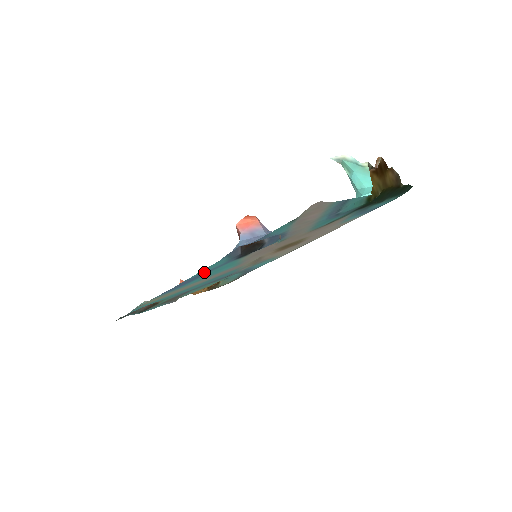
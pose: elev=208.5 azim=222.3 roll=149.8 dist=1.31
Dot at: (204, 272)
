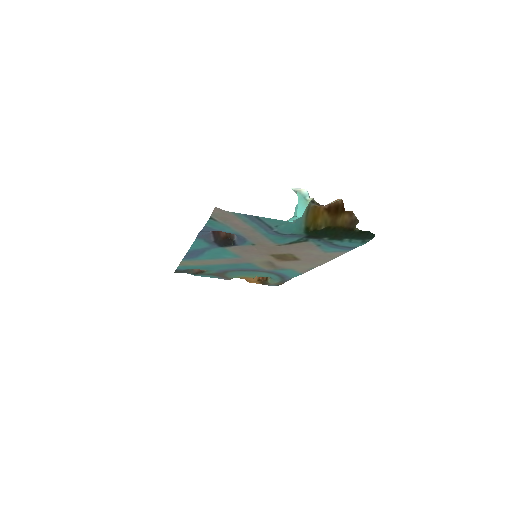
Dot at: (199, 249)
